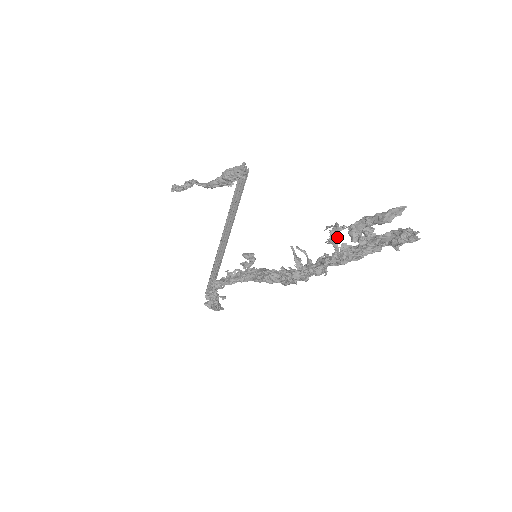
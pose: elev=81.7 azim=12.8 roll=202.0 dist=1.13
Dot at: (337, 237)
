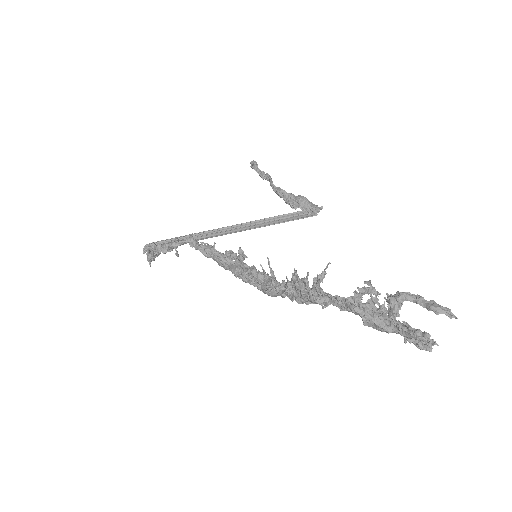
Dot at: occluded
